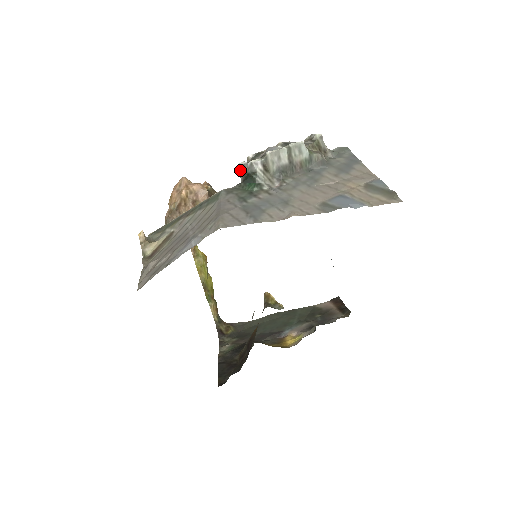
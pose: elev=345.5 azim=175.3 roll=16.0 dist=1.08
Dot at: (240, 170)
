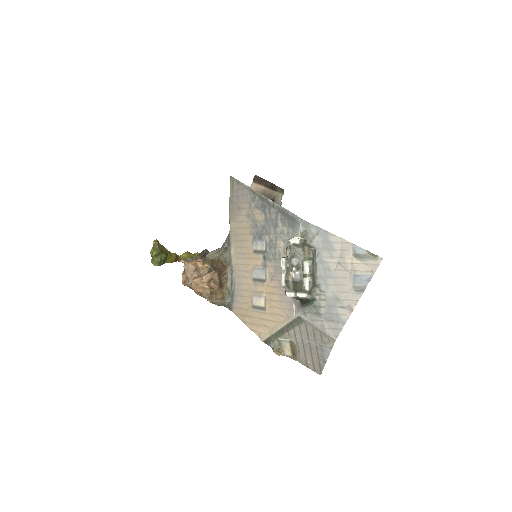
Dot at: occluded
